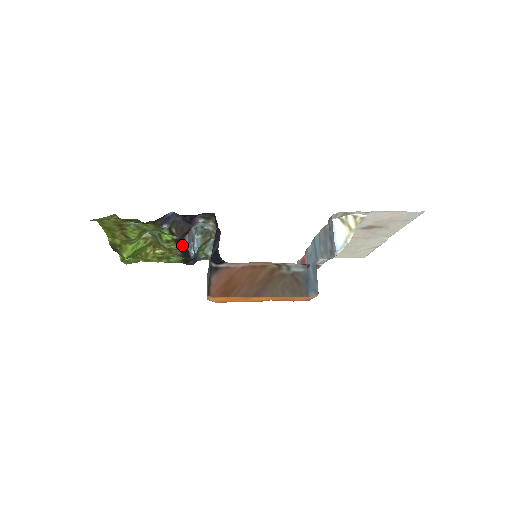
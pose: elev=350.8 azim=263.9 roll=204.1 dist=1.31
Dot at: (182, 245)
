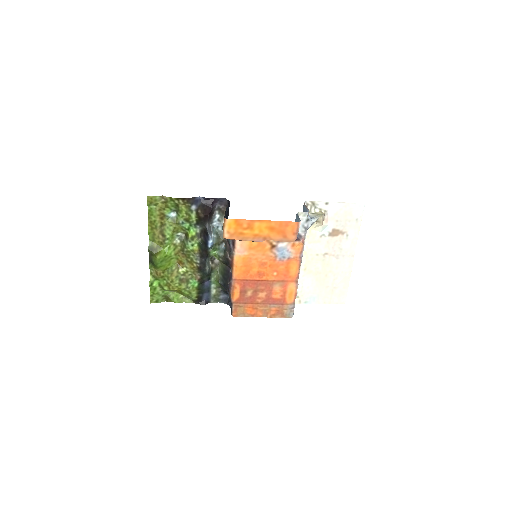
Dot at: (202, 240)
